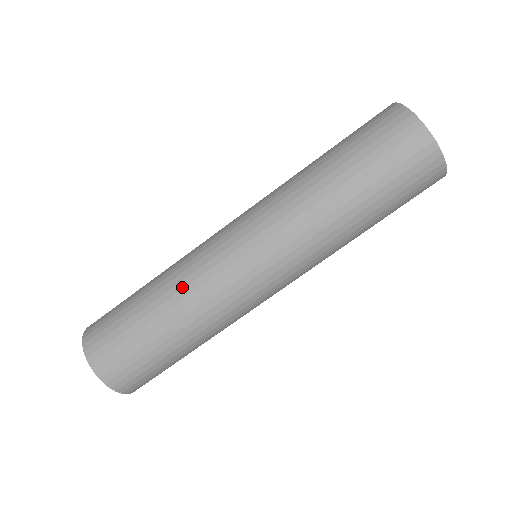
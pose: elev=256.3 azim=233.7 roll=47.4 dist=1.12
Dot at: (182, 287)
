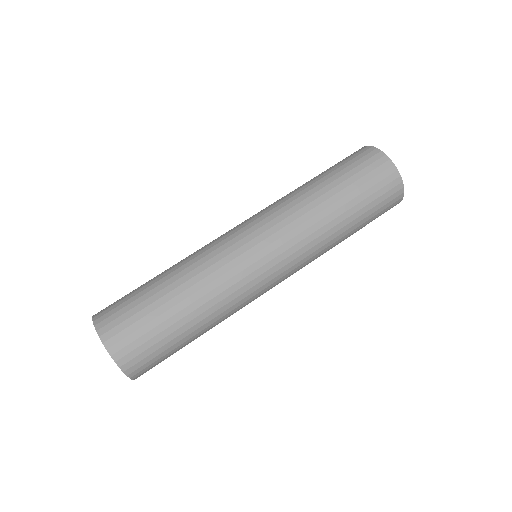
Dot at: (187, 257)
